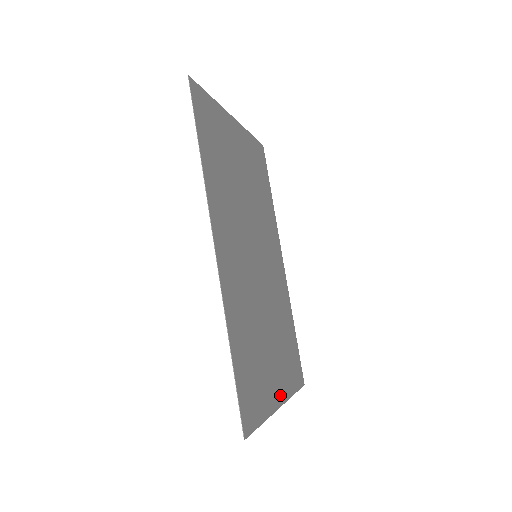
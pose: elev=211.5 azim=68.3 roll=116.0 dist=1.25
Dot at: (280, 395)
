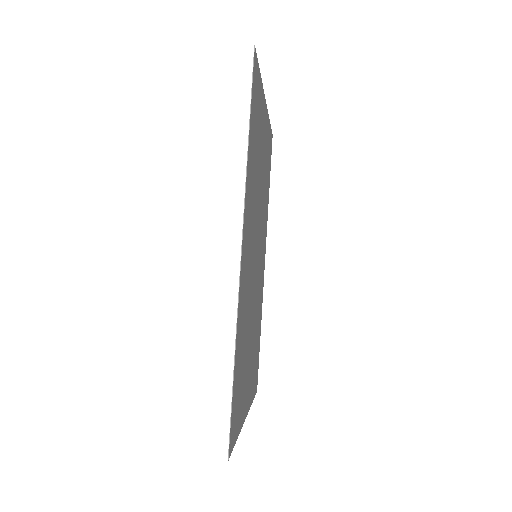
Dot at: (247, 405)
